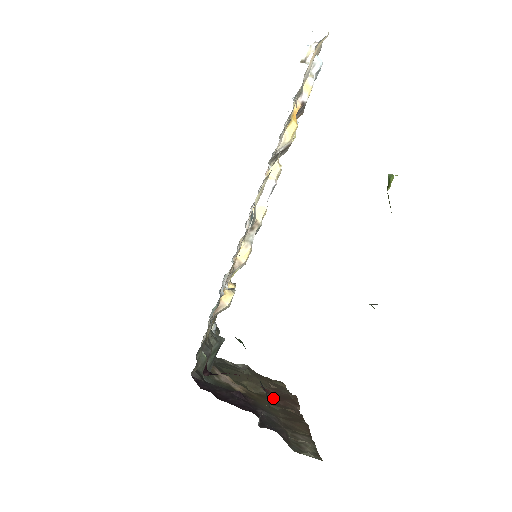
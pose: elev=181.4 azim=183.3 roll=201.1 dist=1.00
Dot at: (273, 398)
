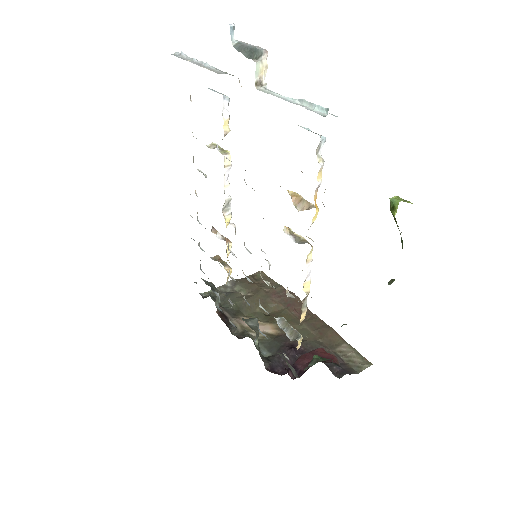
Dot at: (287, 312)
